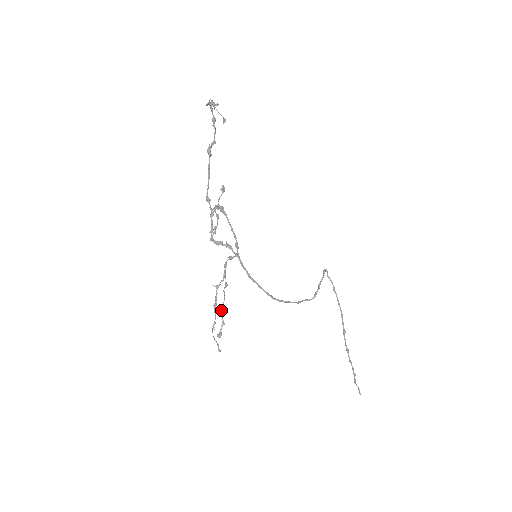
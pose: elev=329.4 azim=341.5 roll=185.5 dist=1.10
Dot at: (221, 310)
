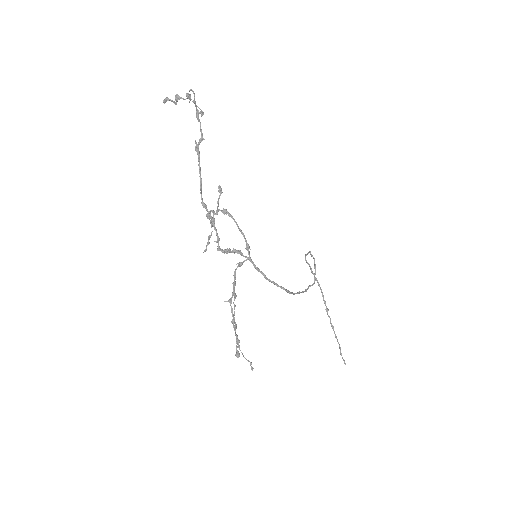
Dot at: occluded
